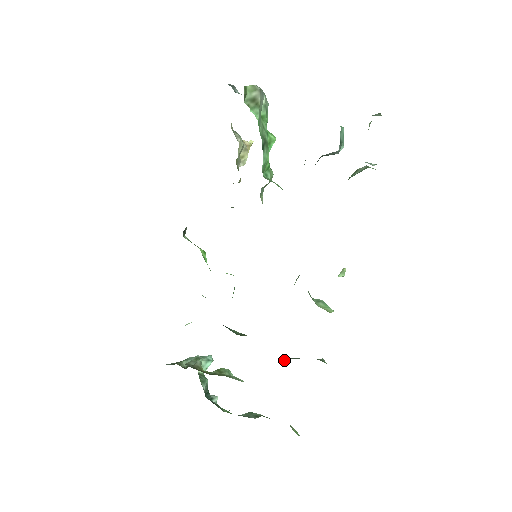
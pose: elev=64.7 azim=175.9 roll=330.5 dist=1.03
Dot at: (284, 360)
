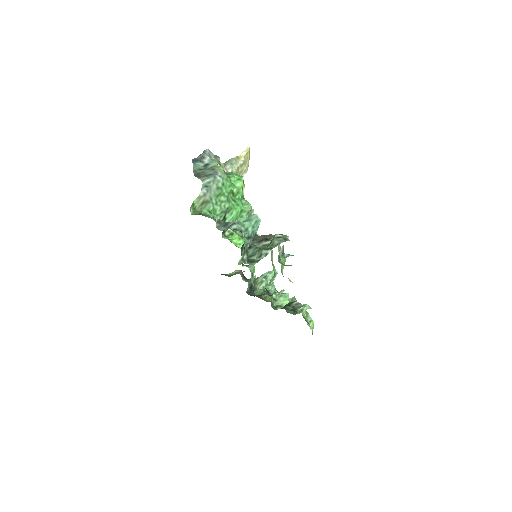
Dot at: (293, 298)
